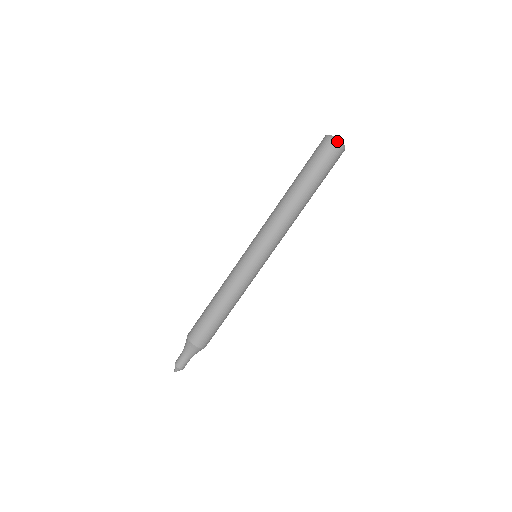
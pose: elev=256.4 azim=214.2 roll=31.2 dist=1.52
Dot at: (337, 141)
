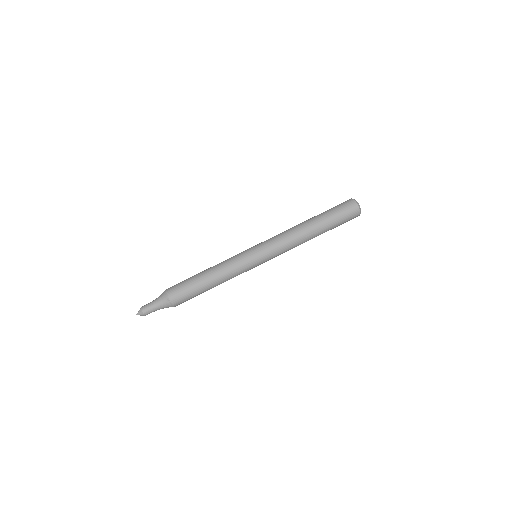
Dot at: (360, 210)
